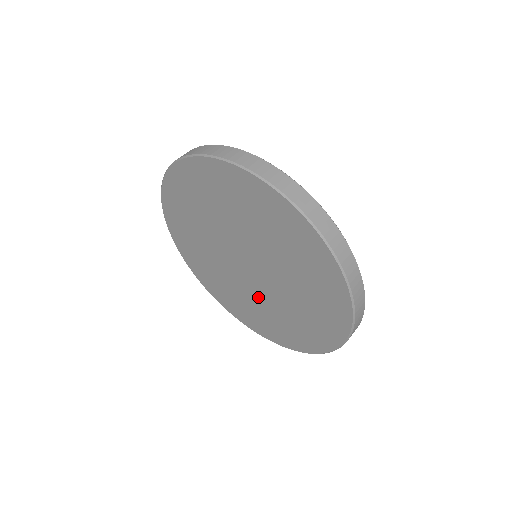
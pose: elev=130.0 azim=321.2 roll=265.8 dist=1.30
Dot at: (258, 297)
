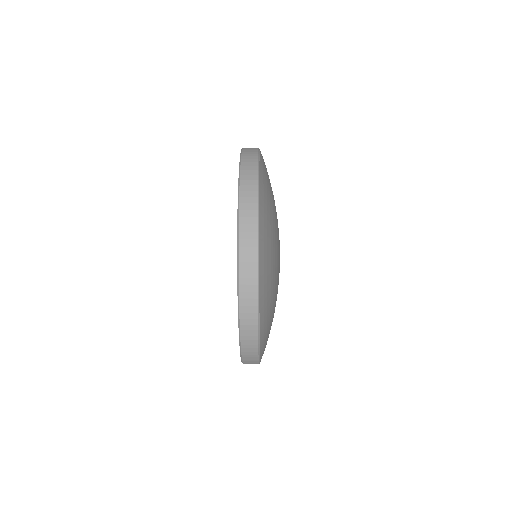
Dot at: occluded
